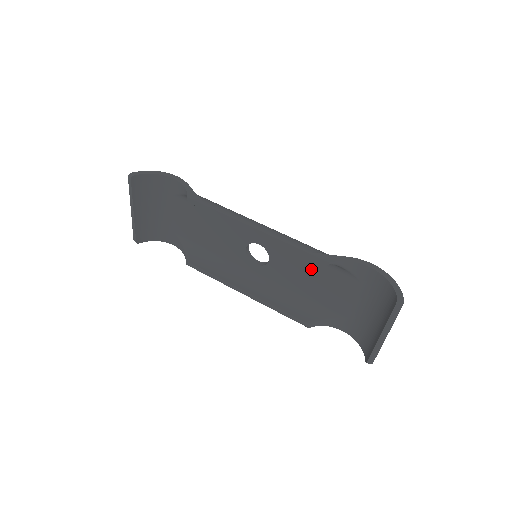
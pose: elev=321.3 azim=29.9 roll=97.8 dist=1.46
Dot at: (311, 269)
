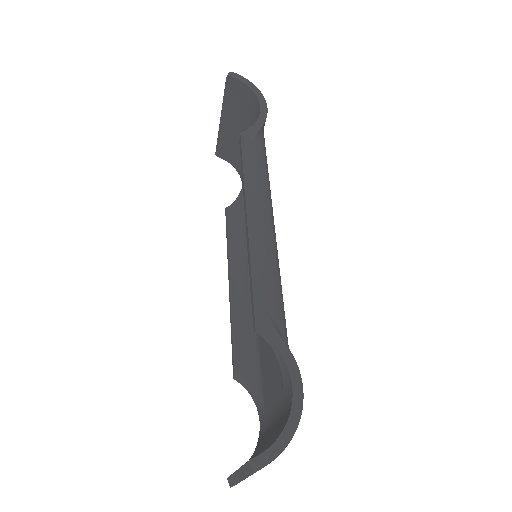
Dot at: occluded
